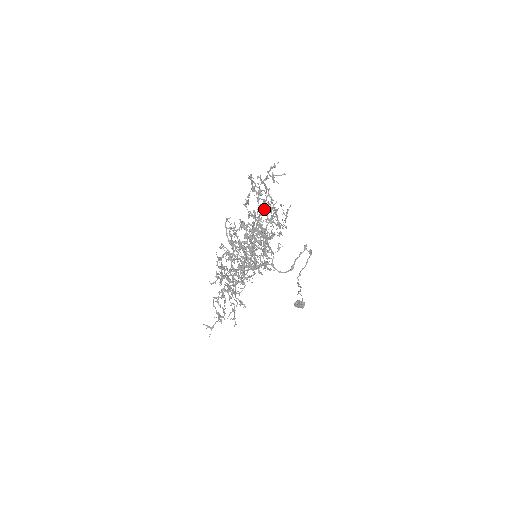
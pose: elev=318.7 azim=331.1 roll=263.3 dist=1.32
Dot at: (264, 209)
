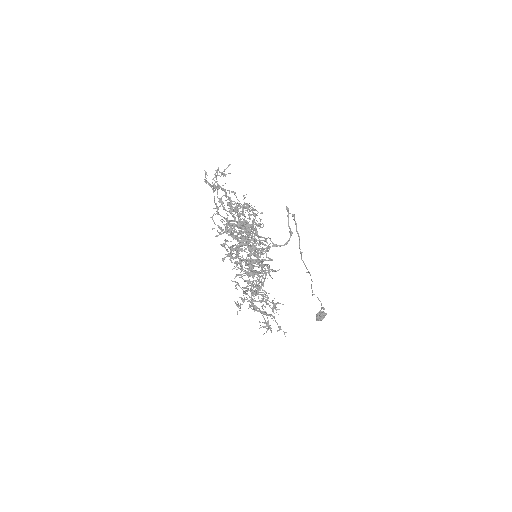
Dot at: (234, 203)
